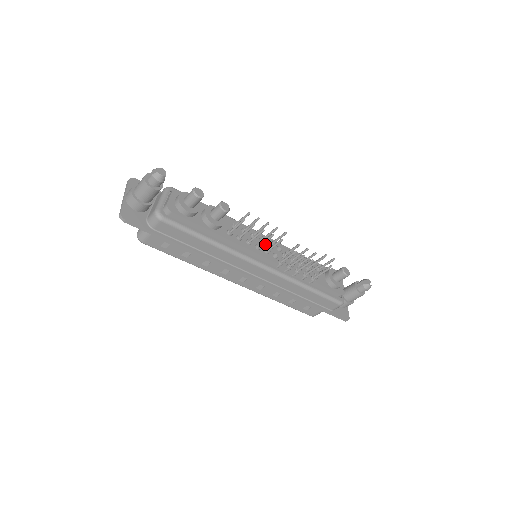
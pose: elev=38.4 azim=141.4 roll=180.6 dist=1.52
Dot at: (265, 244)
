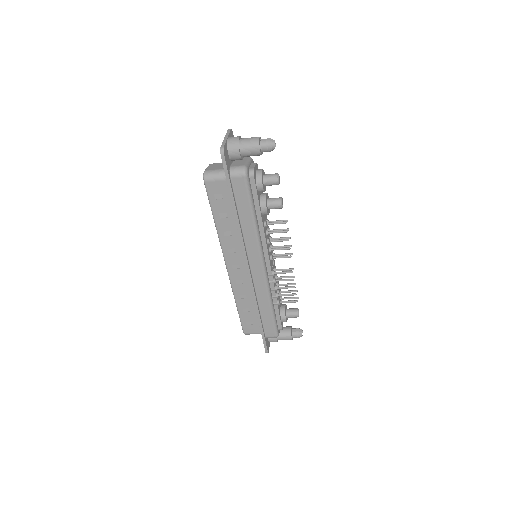
Dot at: (271, 252)
